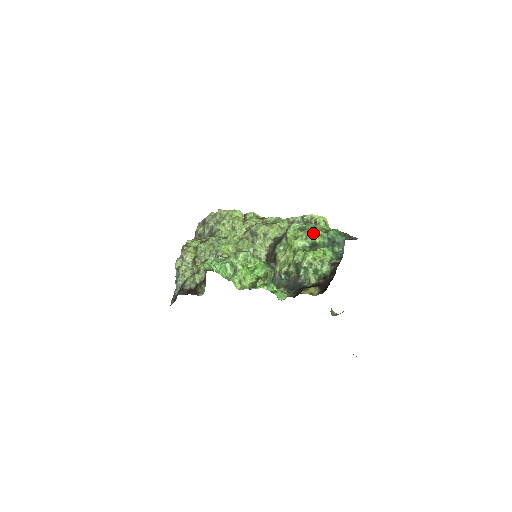
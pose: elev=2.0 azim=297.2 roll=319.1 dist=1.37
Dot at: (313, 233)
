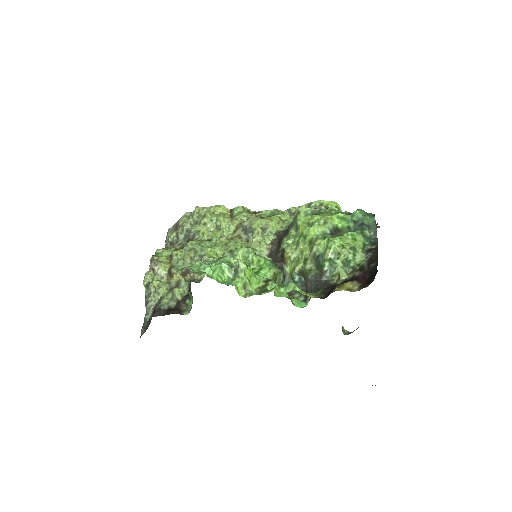
Dot at: (333, 216)
